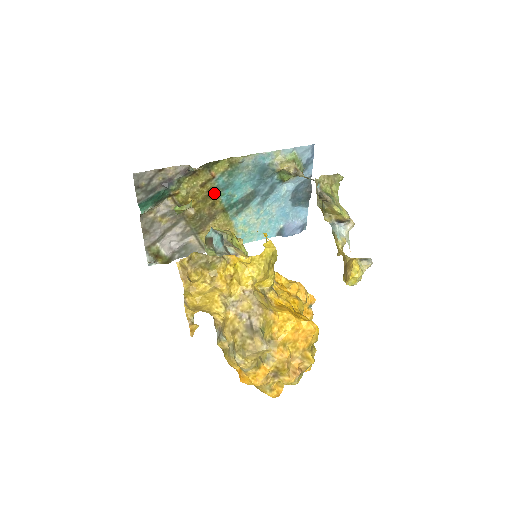
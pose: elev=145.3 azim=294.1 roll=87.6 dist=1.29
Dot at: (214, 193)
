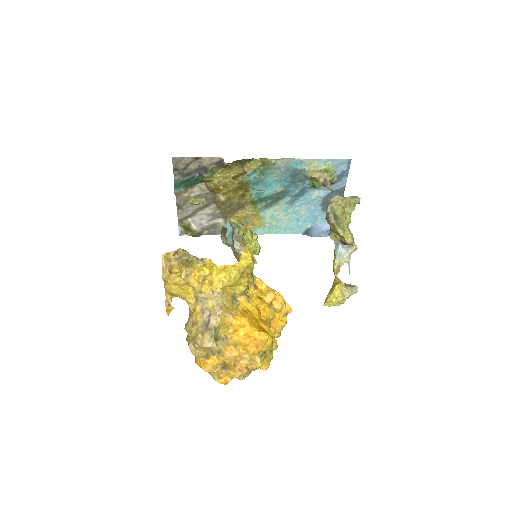
Dot at: (245, 186)
